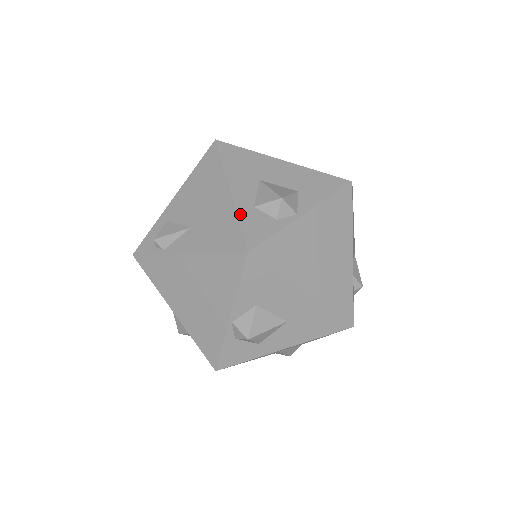
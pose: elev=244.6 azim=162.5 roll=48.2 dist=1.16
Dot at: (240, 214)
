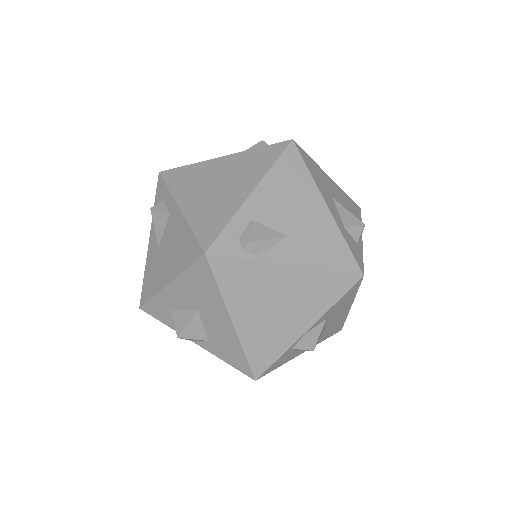
Dot at: (344, 235)
